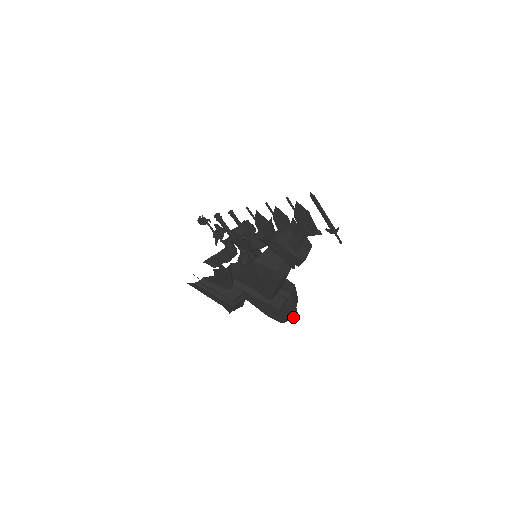
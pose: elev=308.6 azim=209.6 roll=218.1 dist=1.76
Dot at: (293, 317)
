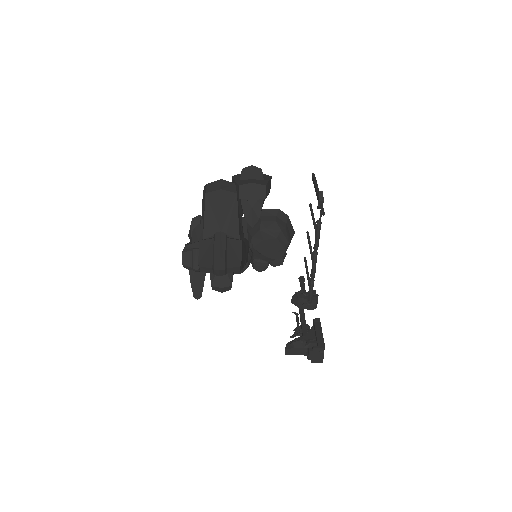
Dot at: (214, 267)
